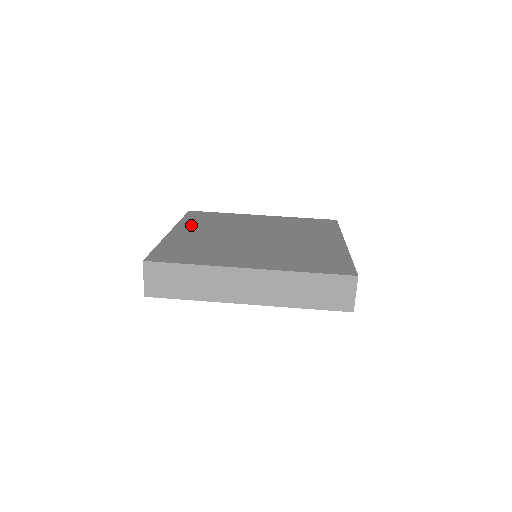
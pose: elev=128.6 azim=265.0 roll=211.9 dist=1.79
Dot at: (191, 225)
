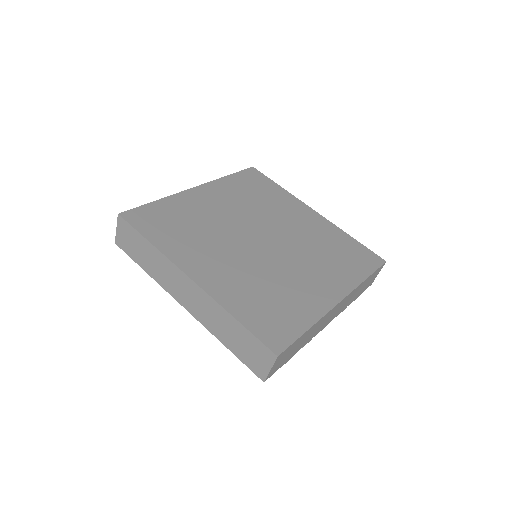
Dot at: (225, 189)
